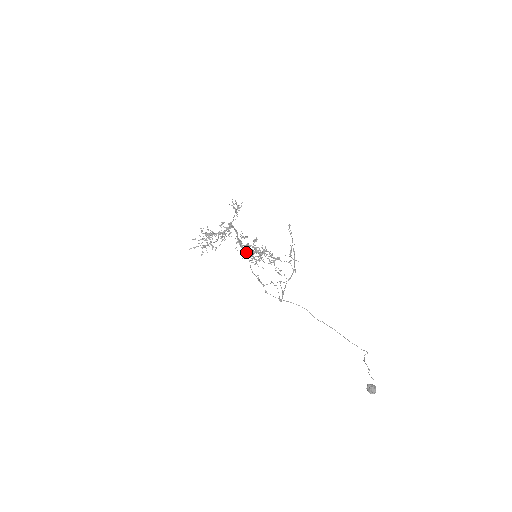
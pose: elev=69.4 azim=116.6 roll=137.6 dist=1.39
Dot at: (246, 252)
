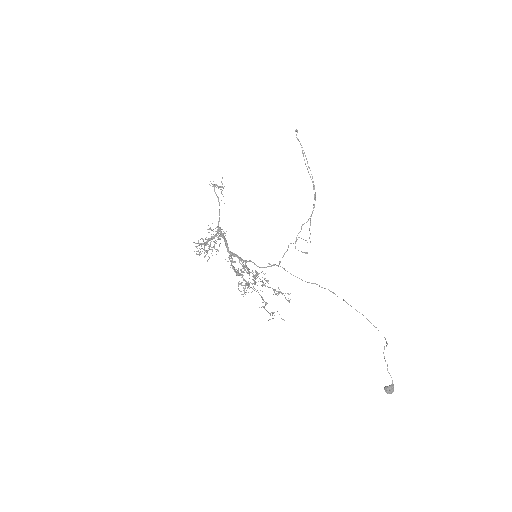
Dot at: (242, 266)
